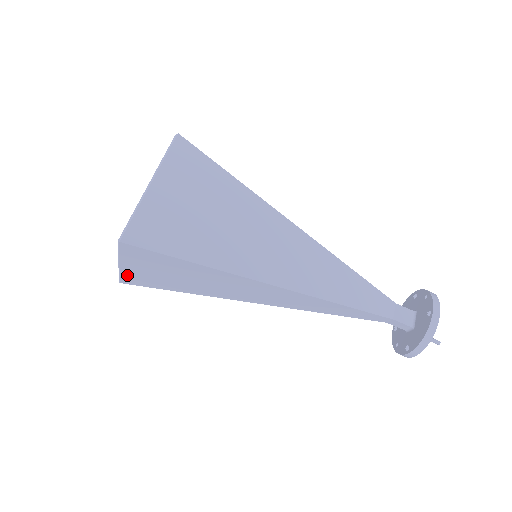
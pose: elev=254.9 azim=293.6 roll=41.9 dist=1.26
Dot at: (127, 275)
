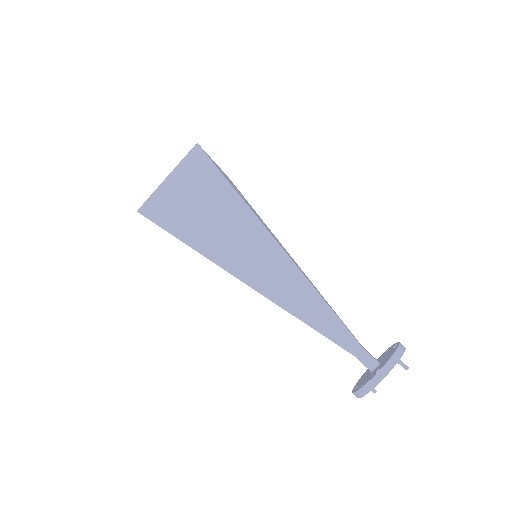
Dot at: (158, 198)
